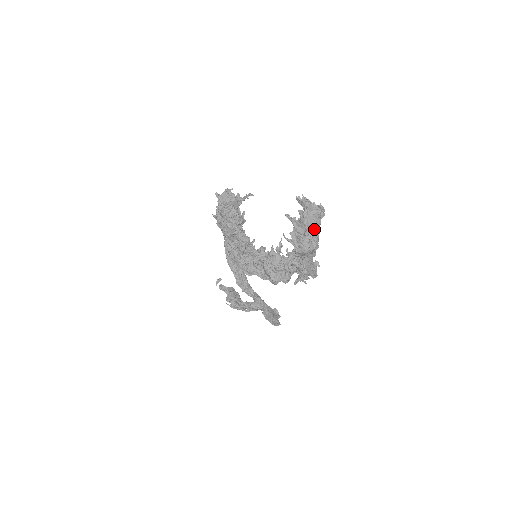
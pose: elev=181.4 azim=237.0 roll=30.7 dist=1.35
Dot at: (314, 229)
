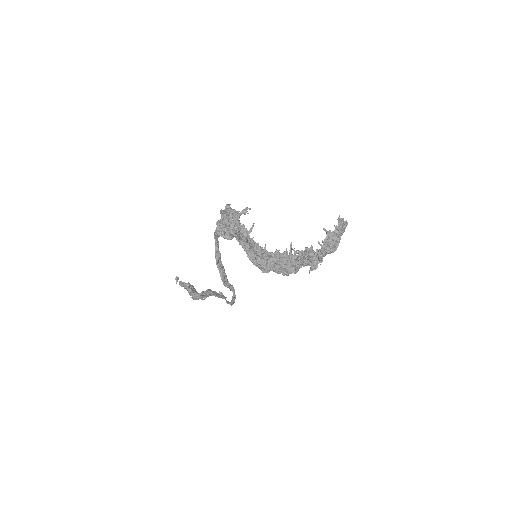
Dot at: occluded
